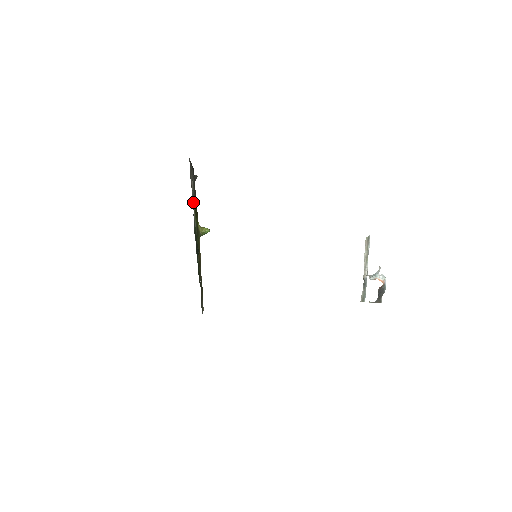
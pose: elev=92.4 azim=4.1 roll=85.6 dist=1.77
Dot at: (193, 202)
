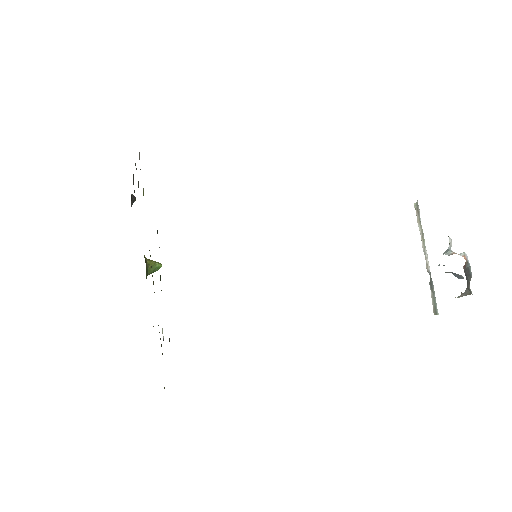
Dot at: occluded
